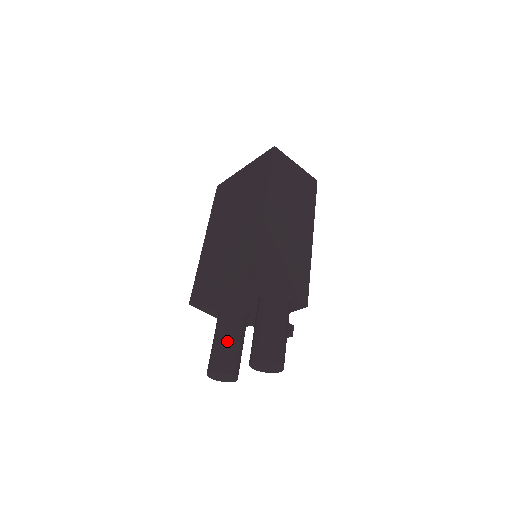
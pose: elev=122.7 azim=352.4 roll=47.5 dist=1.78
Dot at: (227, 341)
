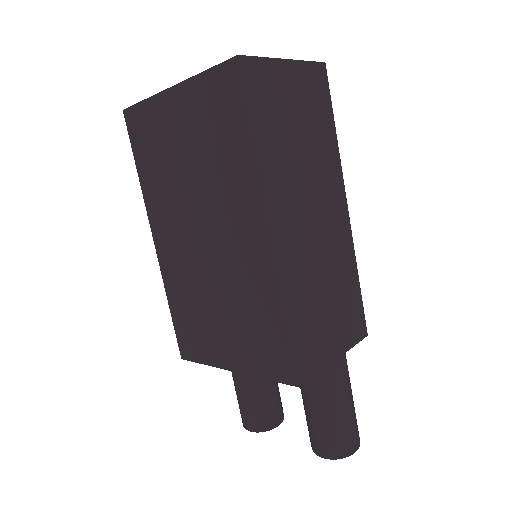
Dot at: (258, 391)
